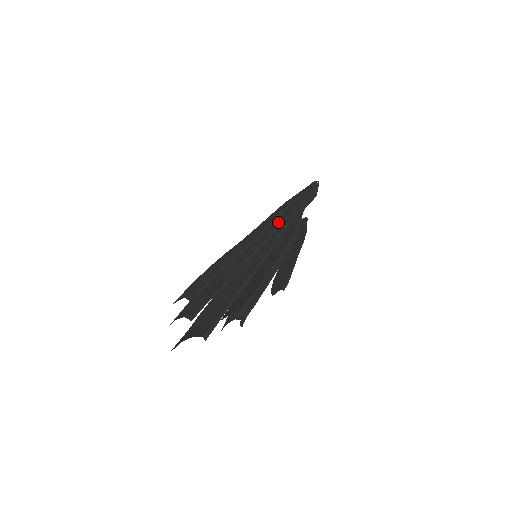
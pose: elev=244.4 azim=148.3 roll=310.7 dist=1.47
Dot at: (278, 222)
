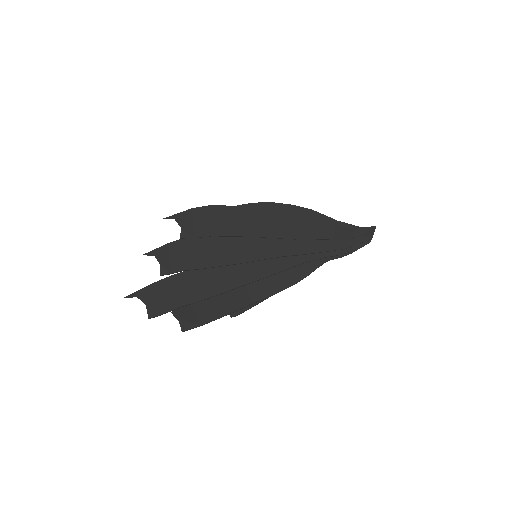
Dot at: (300, 250)
